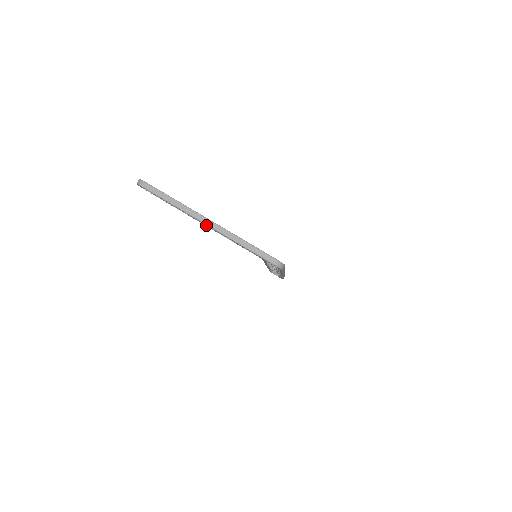
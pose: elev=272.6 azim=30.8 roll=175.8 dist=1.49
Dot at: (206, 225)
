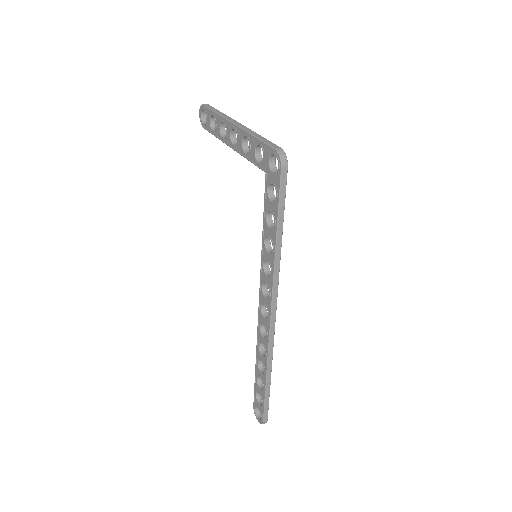
Dot at: (232, 142)
